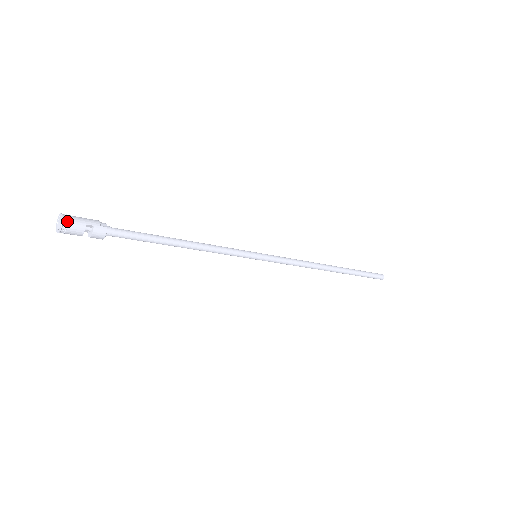
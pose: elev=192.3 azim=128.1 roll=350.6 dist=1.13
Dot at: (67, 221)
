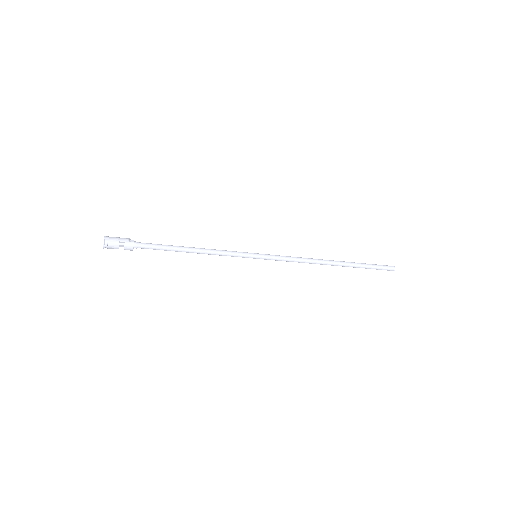
Dot at: (107, 240)
